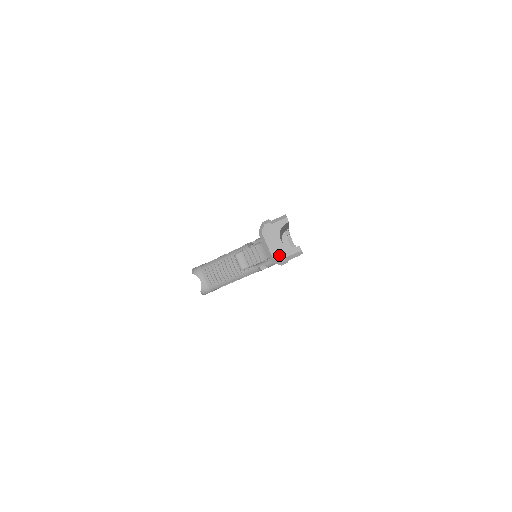
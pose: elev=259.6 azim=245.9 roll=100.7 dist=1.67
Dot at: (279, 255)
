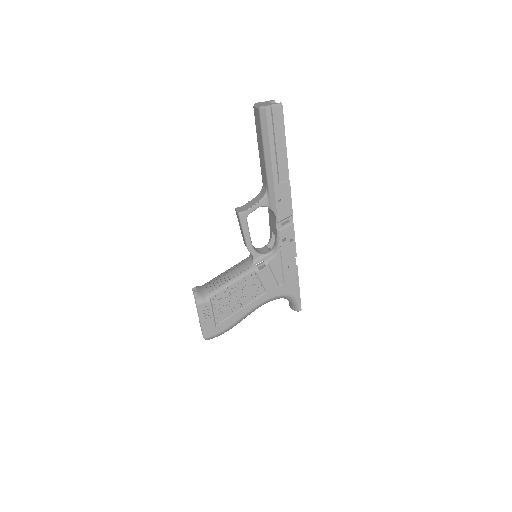
Dot at: (265, 105)
